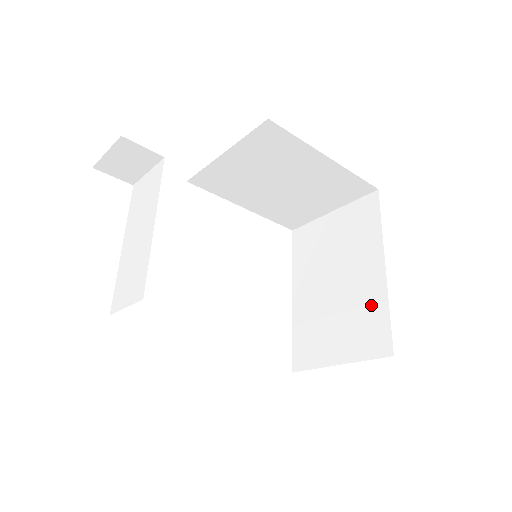
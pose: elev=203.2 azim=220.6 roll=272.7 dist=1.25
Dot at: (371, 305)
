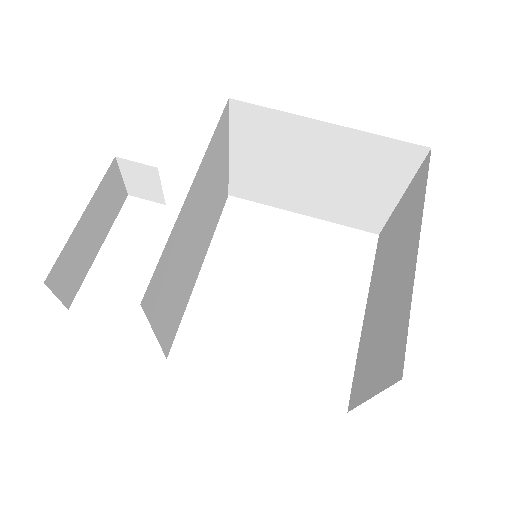
Dot at: (400, 308)
